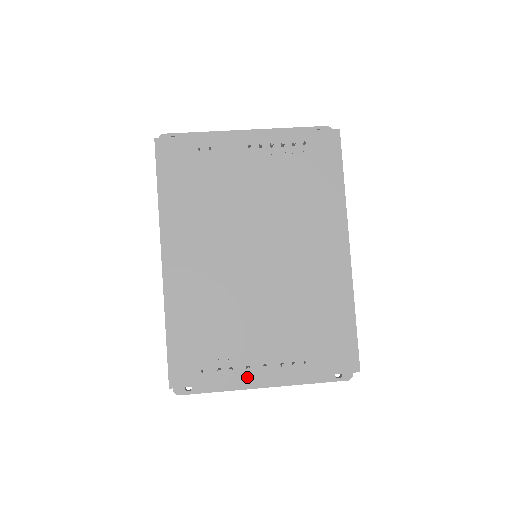
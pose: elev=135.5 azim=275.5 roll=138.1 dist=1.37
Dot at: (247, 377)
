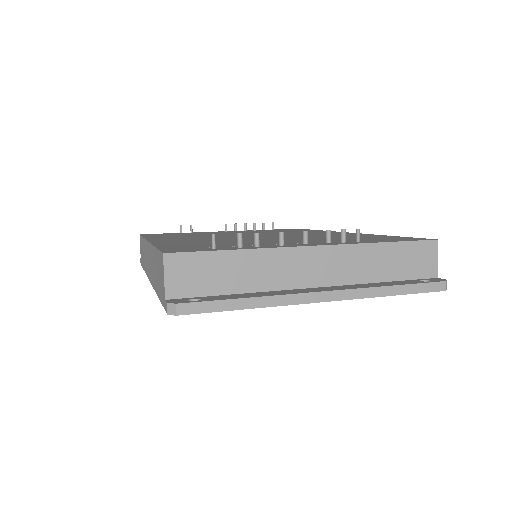
Dot at: (285, 246)
